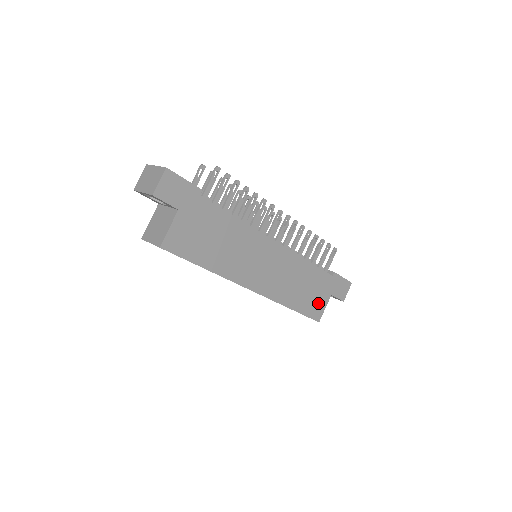
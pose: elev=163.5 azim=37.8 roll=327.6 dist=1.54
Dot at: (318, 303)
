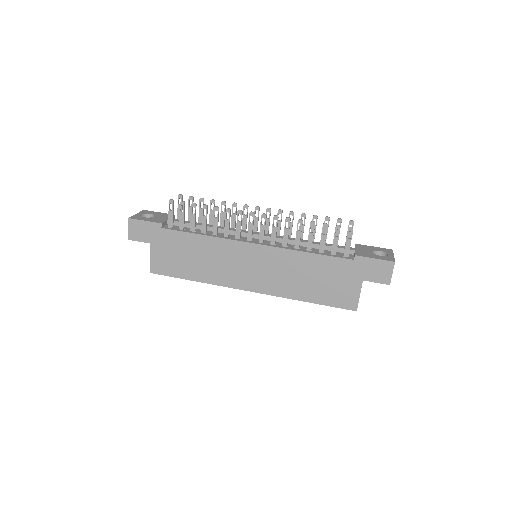
Dot at: (345, 291)
